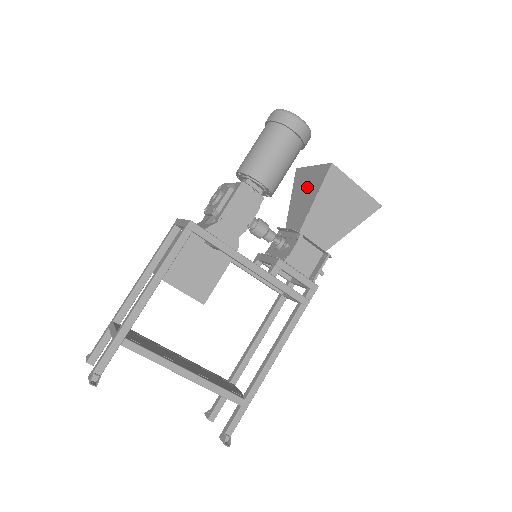
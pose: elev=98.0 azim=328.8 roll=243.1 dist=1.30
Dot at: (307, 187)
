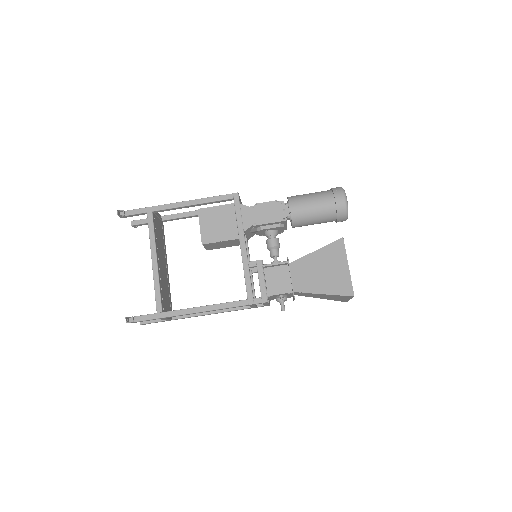
Dot at: occluded
